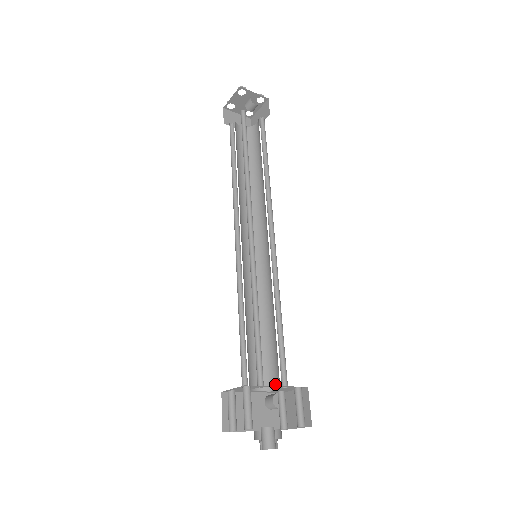
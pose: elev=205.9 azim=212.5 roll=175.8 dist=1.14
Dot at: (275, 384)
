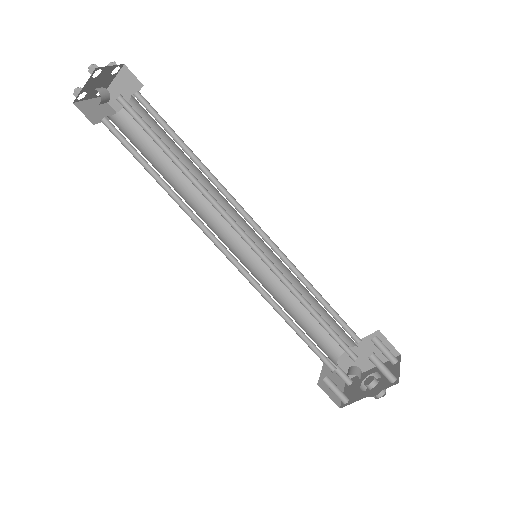
Dot at: occluded
